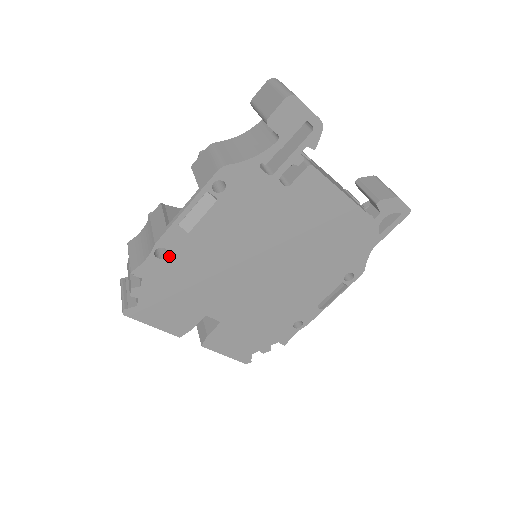
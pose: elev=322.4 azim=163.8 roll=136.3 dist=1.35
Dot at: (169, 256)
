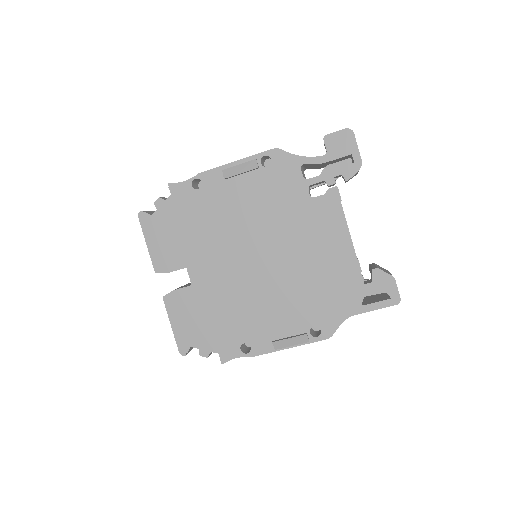
Dot at: (200, 191)
